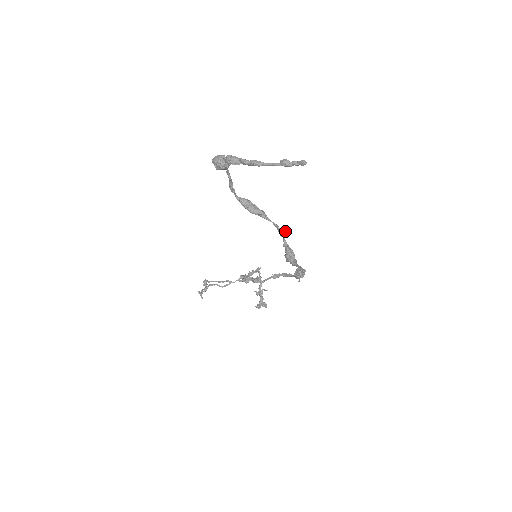
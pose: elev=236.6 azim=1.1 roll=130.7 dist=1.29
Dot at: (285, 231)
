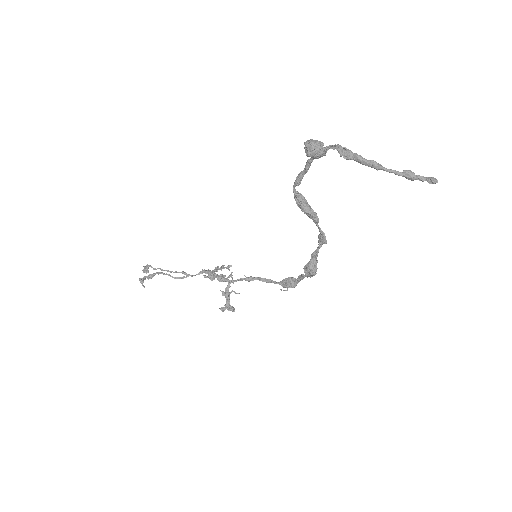
Dot at: (326, 240)
